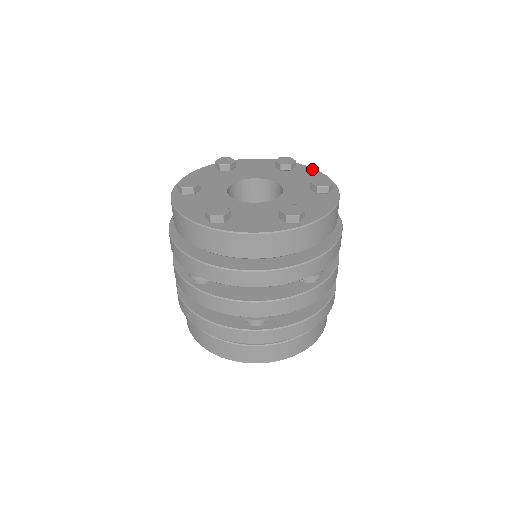
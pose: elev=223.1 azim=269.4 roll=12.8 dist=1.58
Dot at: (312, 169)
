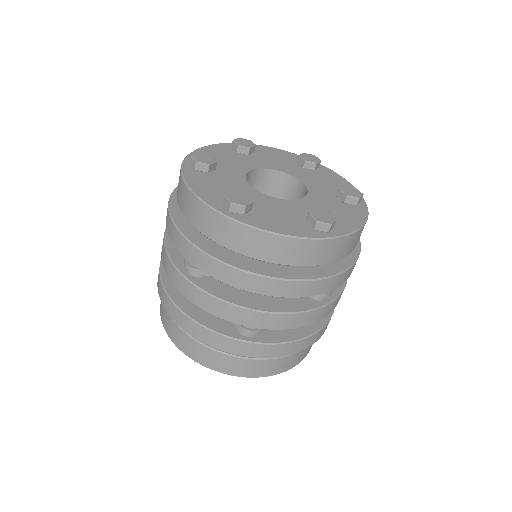
Dot at: (337, 174)
